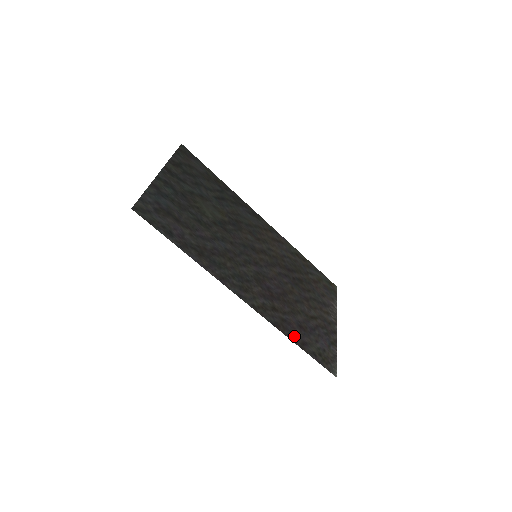
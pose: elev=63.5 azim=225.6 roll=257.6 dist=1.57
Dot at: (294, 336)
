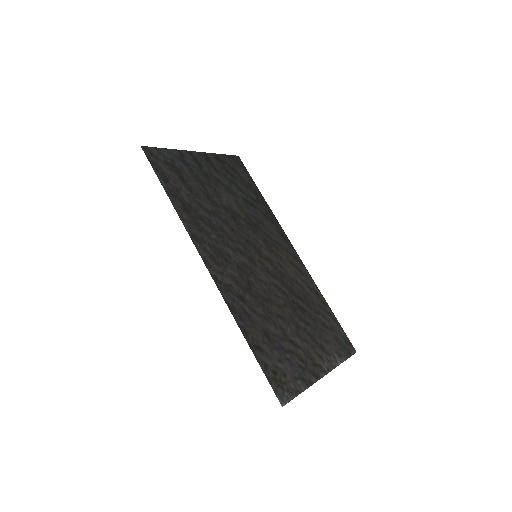
Dot at: (249, 333)
